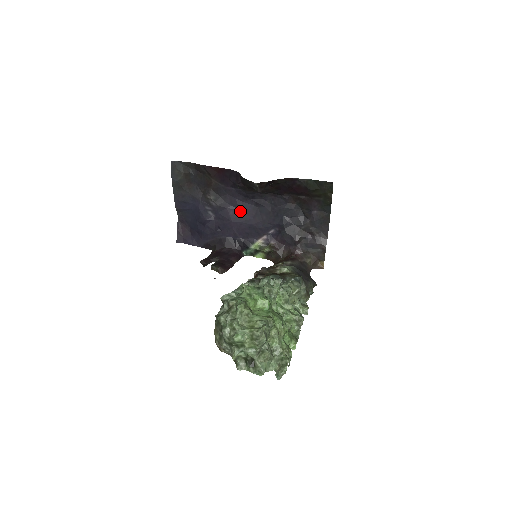
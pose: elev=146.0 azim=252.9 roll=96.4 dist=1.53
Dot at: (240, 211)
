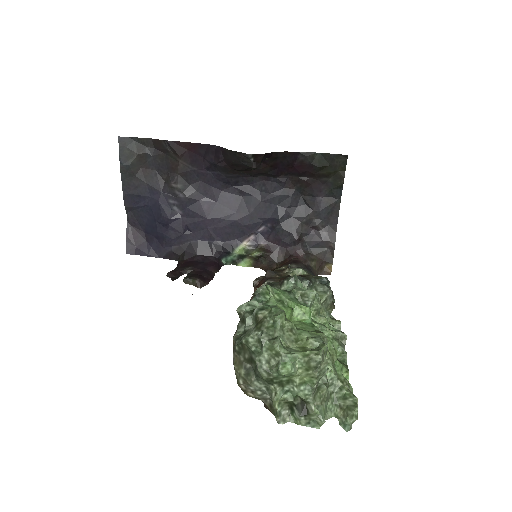
Dot at: (218, 203)
